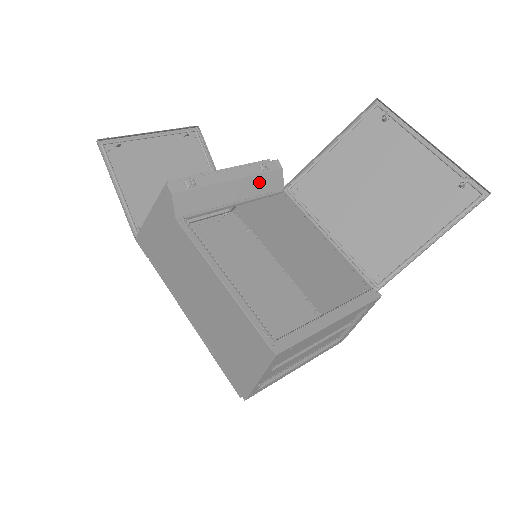
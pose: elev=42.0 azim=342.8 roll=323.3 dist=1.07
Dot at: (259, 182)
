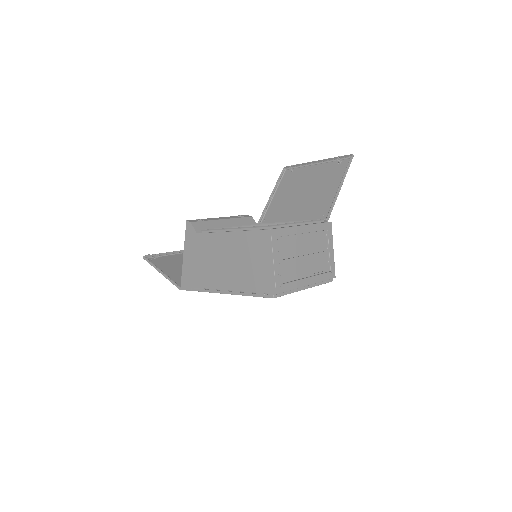
Dot at: (240, 222)
